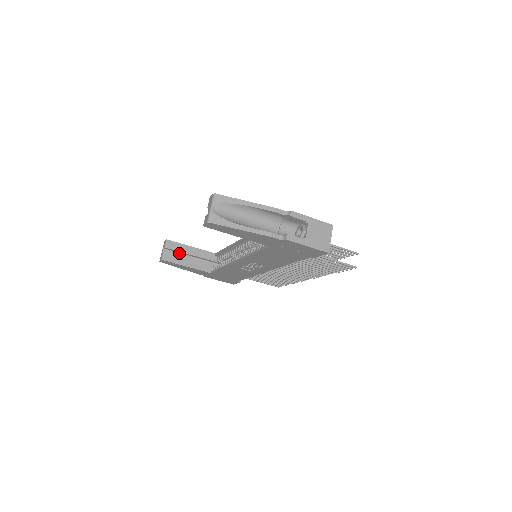
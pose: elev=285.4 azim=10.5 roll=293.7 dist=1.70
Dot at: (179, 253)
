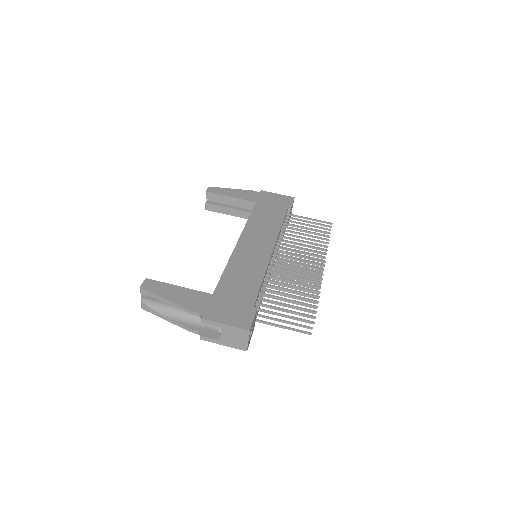
Dot at: occluded
